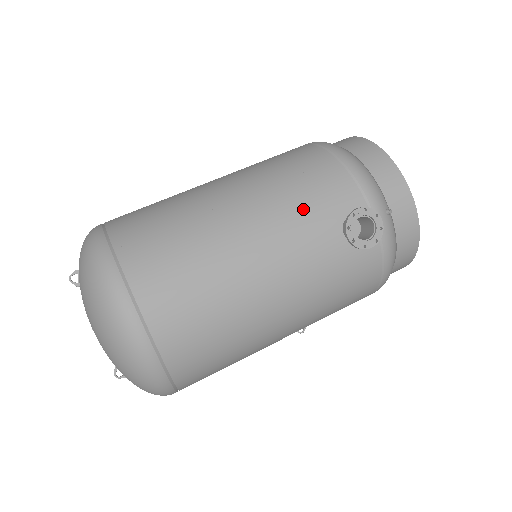
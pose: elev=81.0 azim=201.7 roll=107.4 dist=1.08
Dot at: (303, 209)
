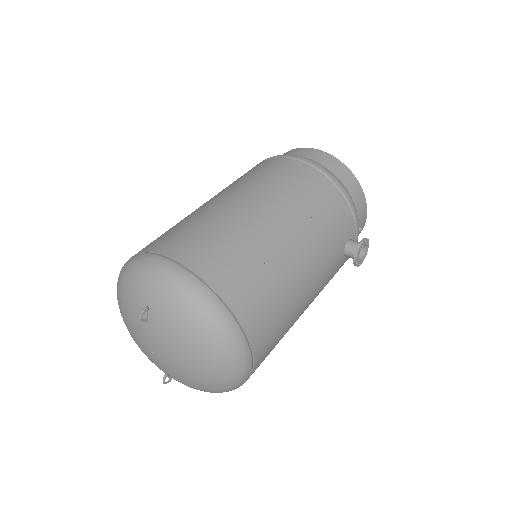
Dot at: (330, 240)
